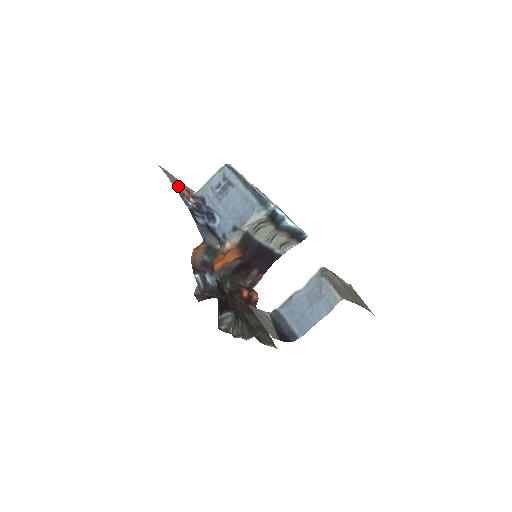
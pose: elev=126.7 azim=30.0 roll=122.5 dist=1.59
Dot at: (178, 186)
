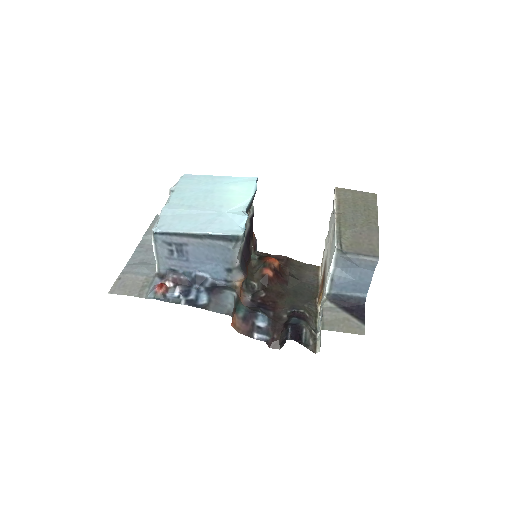
Dot at: (146, 289)
